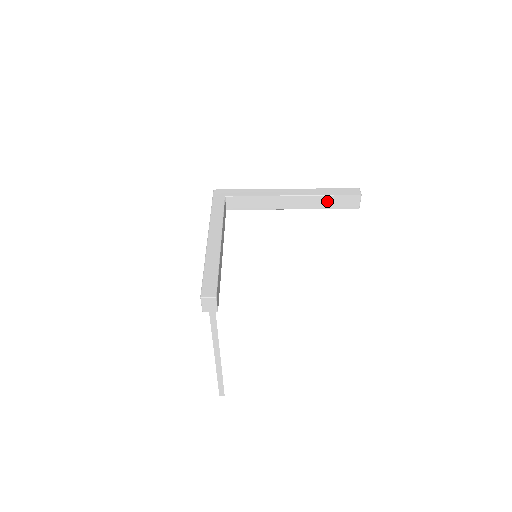
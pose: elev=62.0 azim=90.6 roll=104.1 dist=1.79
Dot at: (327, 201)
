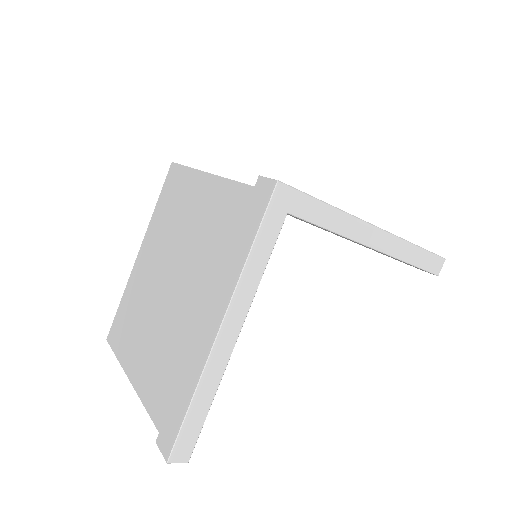
Dot at: occluded
